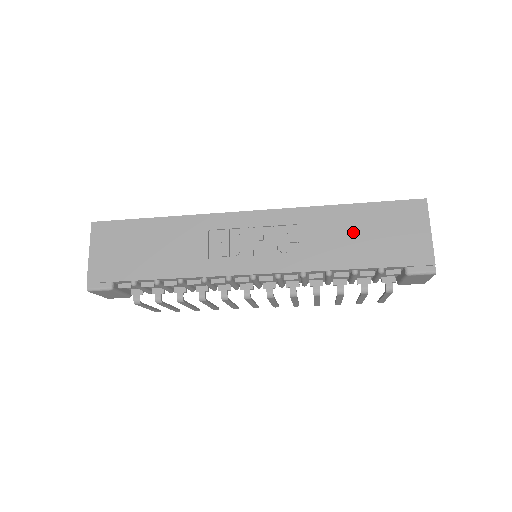
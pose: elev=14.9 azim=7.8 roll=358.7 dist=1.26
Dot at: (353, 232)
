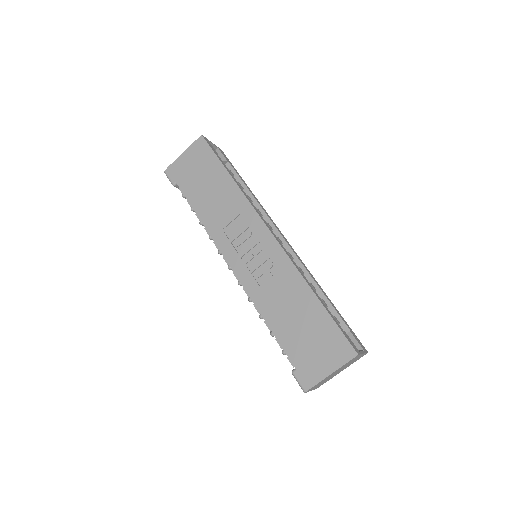
Dot at: (298, 314)
